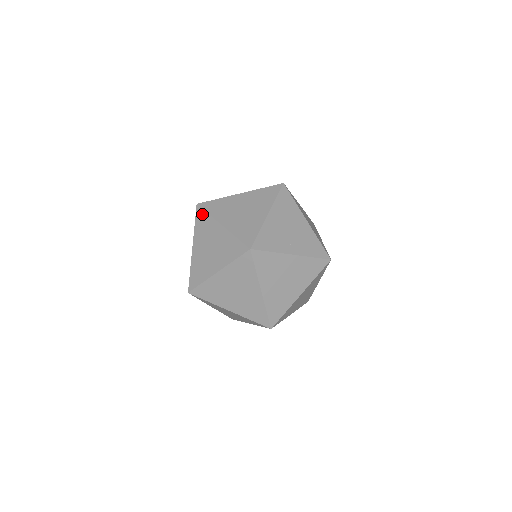
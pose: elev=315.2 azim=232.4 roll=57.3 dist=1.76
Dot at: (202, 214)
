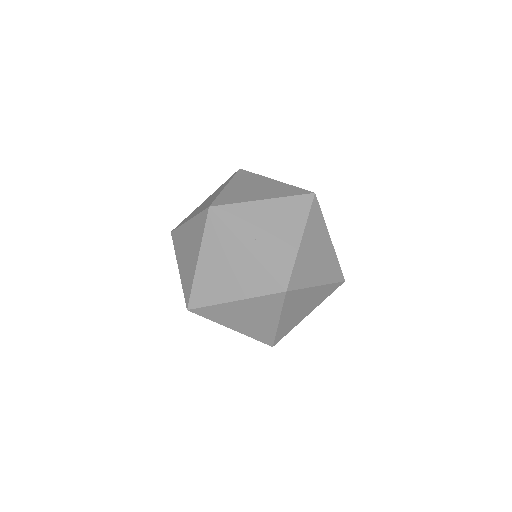
Dot at: (232, 176)
